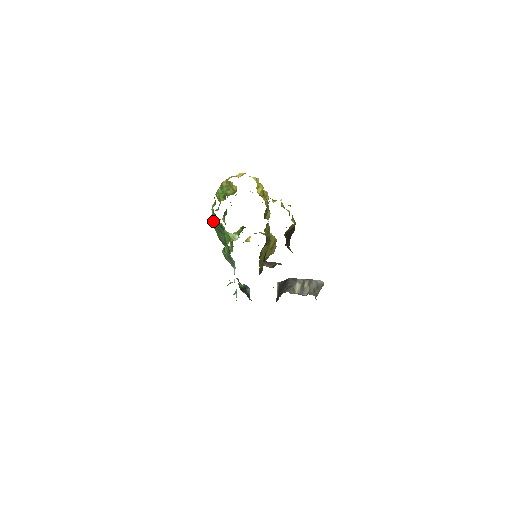
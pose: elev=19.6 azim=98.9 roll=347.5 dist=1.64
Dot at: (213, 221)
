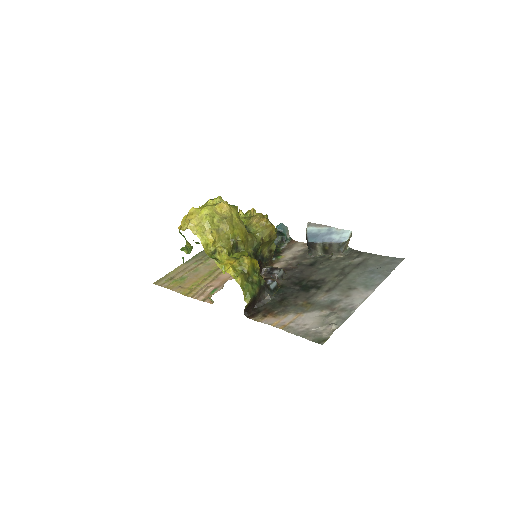
Dot at: occluded
